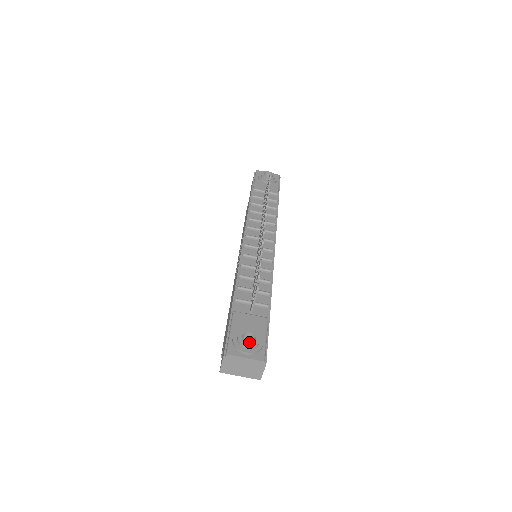
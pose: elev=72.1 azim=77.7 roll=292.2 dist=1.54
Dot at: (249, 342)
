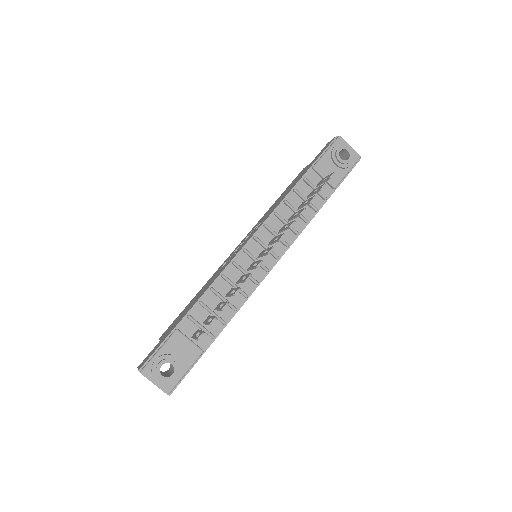
Dot at: occluded
